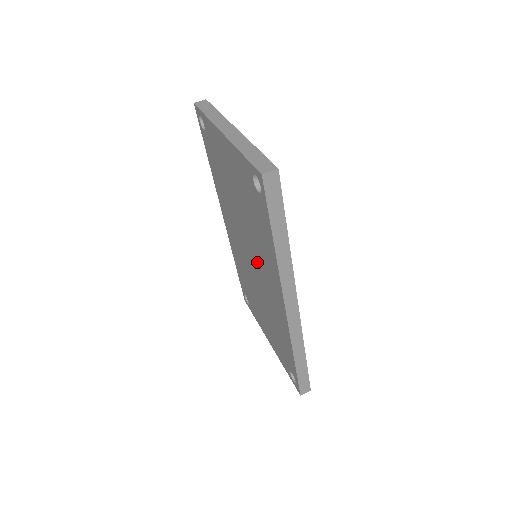
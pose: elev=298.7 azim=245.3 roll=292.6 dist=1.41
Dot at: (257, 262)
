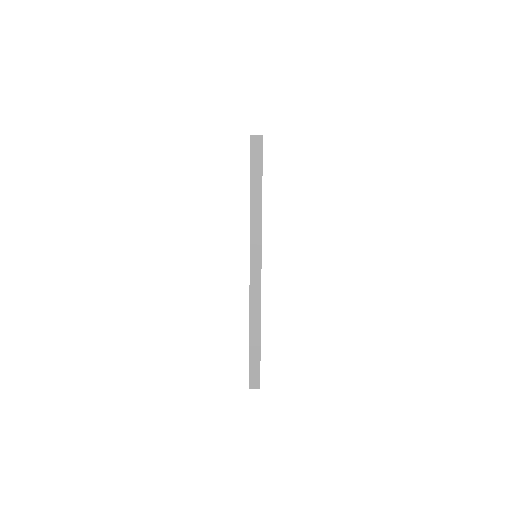
Dot at: occluded
